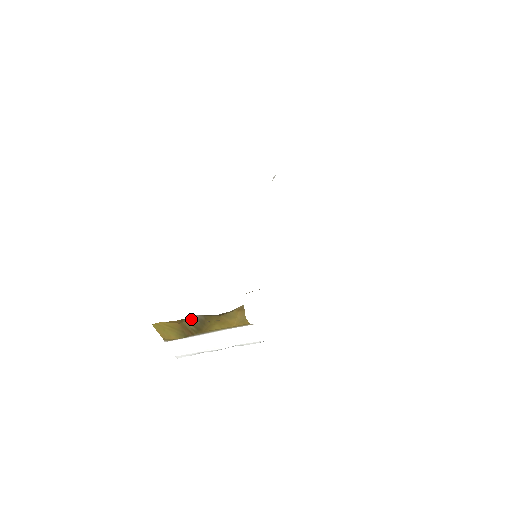
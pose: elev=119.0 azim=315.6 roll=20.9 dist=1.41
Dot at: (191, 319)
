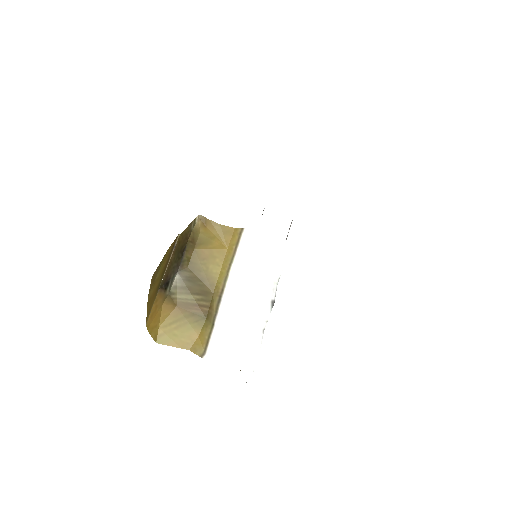
Dot at: (178, 288)
